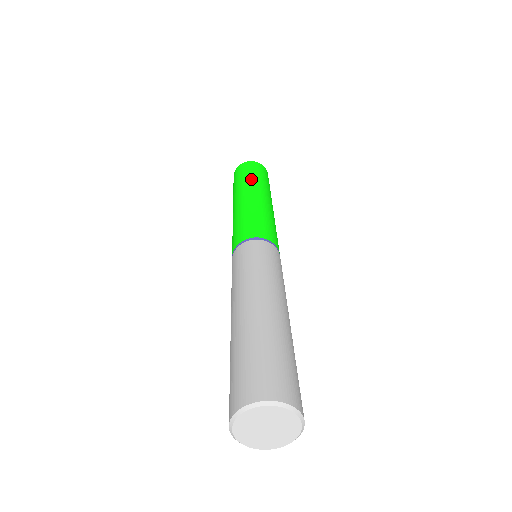
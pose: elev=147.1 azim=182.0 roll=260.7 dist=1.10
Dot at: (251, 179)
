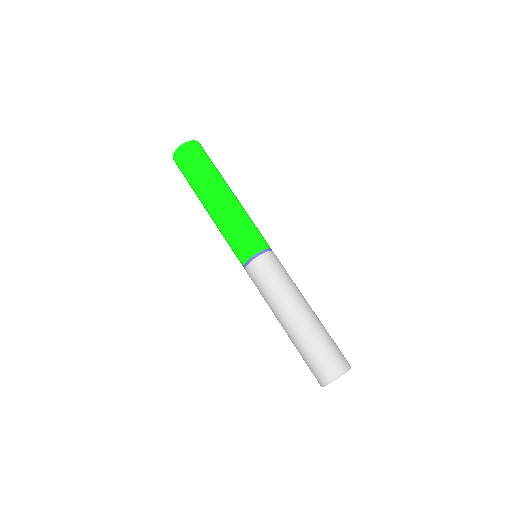
Dot at: (206, 174)
